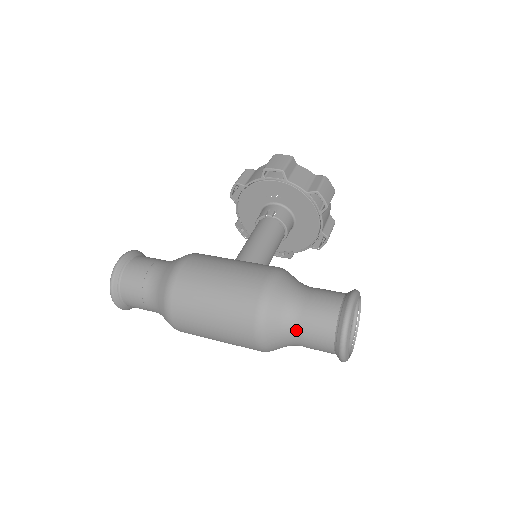
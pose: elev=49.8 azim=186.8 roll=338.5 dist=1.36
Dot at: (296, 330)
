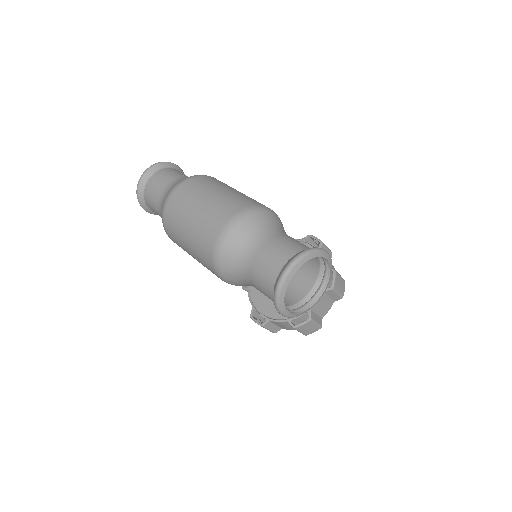
Dot at: (264, 240)
